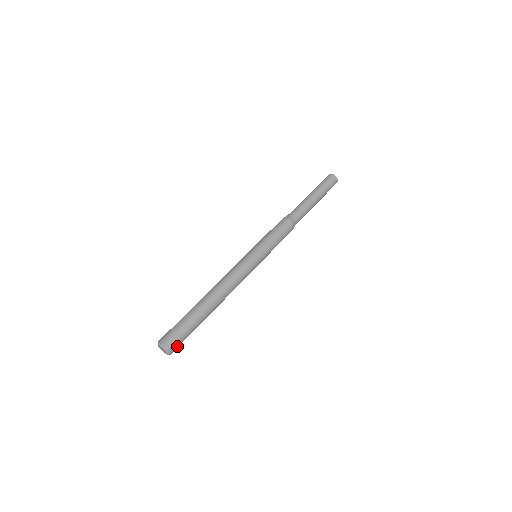
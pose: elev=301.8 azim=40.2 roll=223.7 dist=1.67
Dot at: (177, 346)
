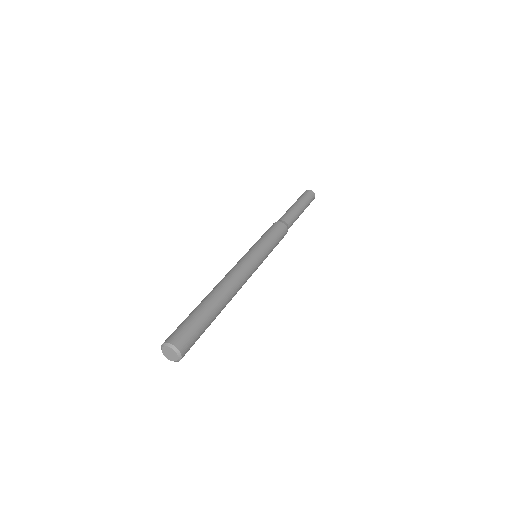
Dot at: (186, 342)
